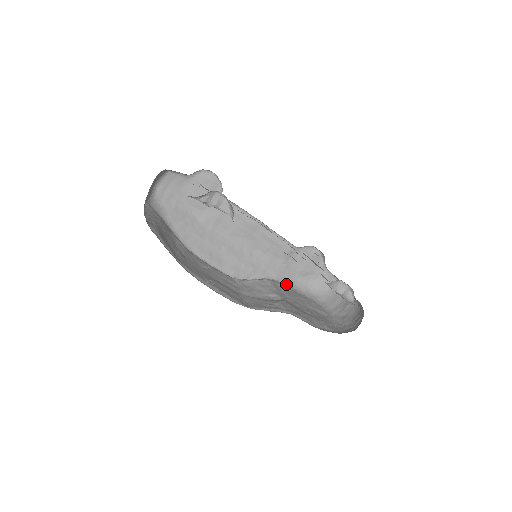
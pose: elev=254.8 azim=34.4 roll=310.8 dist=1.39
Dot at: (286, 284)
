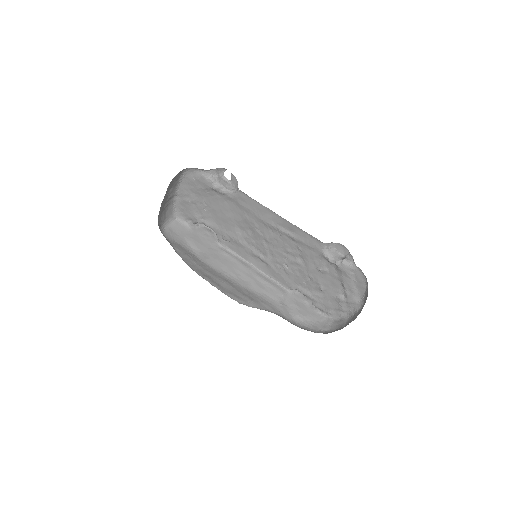
Dot at: occluded
